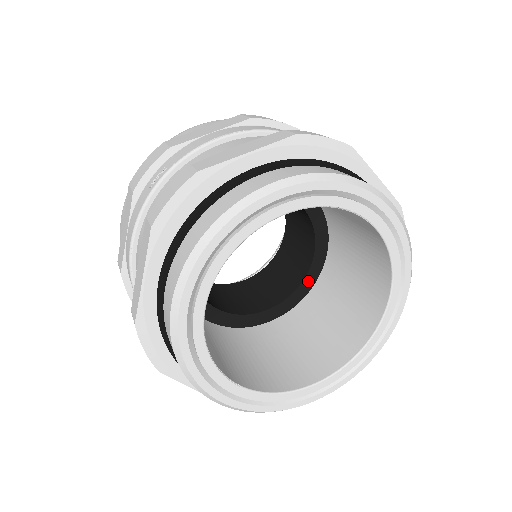
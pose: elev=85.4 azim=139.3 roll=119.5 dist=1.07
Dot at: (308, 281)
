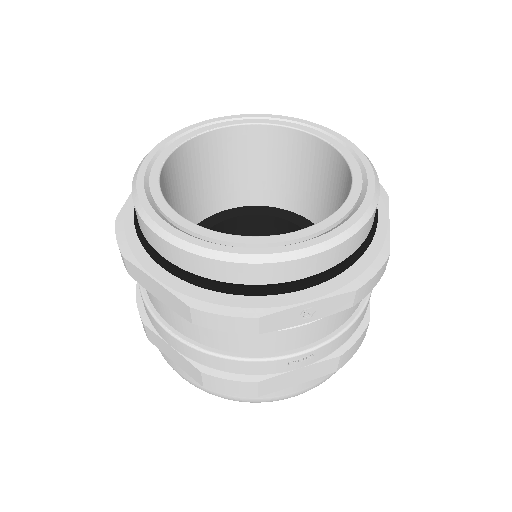
Dot at: occluded
